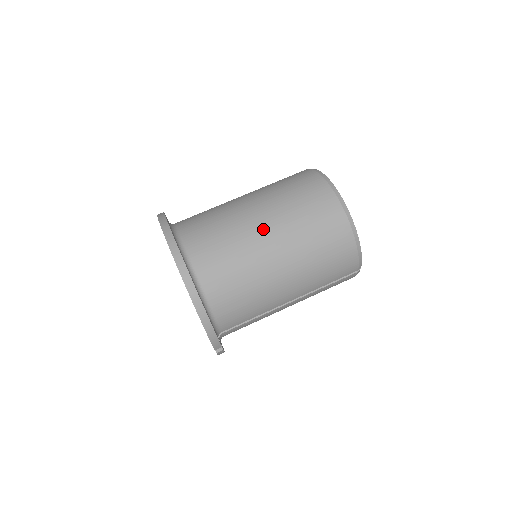
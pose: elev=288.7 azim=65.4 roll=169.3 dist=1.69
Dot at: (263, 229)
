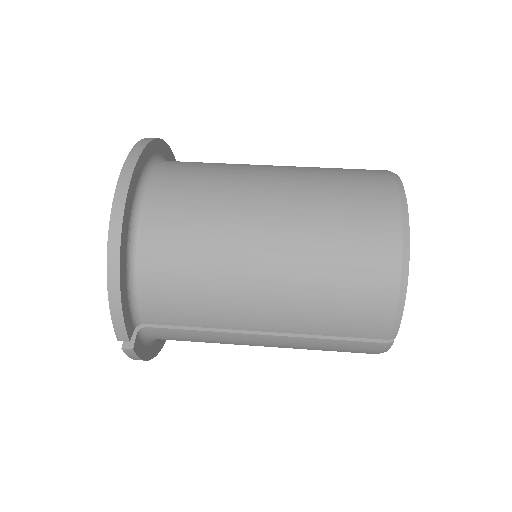
Dot at: (267, 200)
